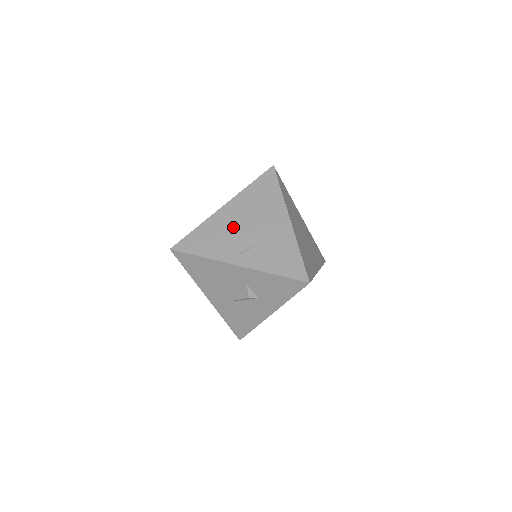
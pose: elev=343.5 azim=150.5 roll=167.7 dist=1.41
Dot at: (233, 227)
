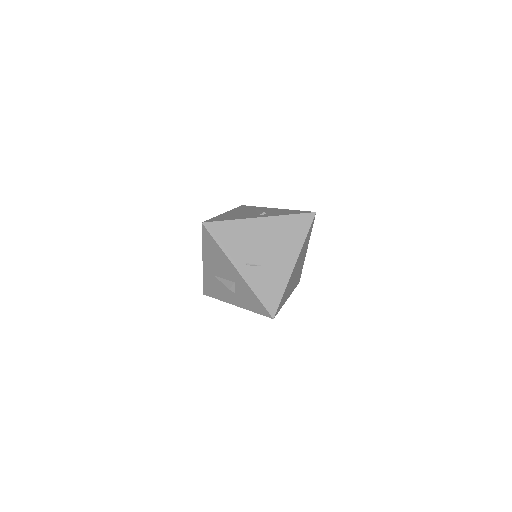
Dot at: (255, 240)
